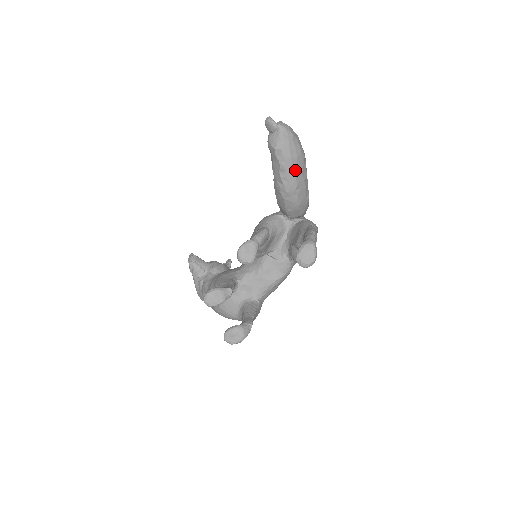
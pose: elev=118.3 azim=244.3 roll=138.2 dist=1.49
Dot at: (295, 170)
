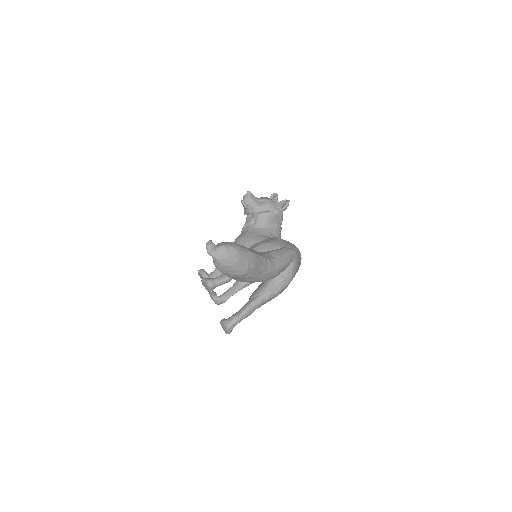
Dot at: (234, 278)
